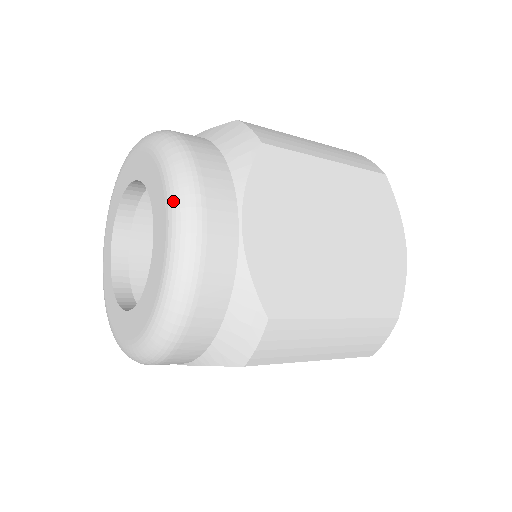
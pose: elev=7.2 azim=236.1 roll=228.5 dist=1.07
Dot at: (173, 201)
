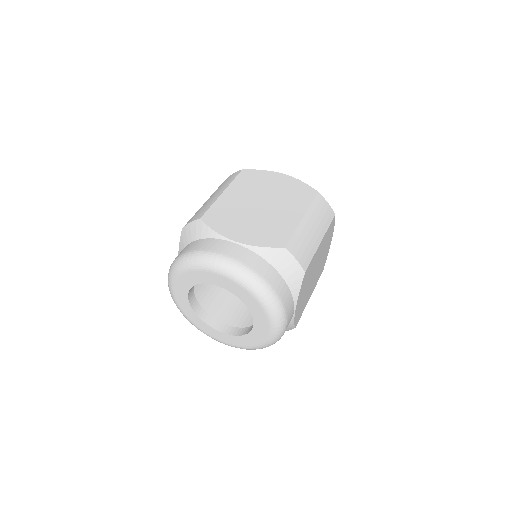
Dot at: (275, 325)
